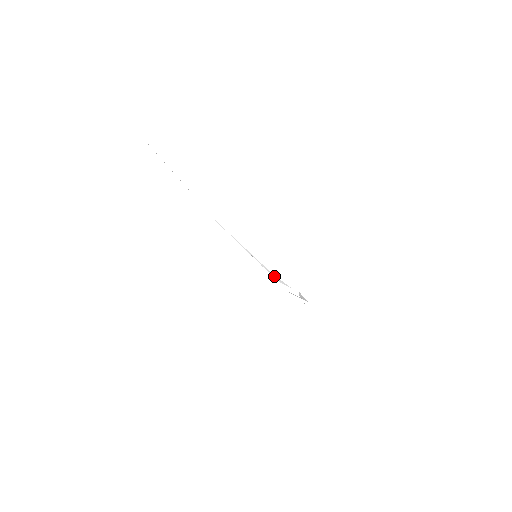
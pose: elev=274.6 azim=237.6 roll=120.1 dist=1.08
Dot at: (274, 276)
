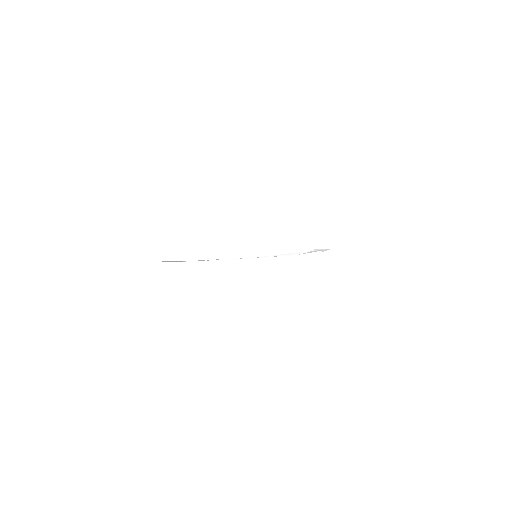
Dot at: (282, 255)
